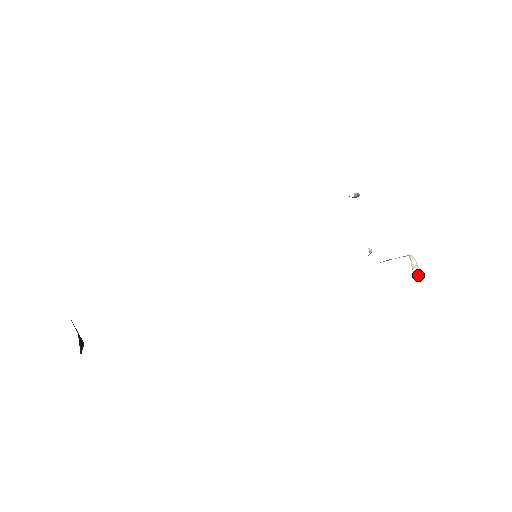
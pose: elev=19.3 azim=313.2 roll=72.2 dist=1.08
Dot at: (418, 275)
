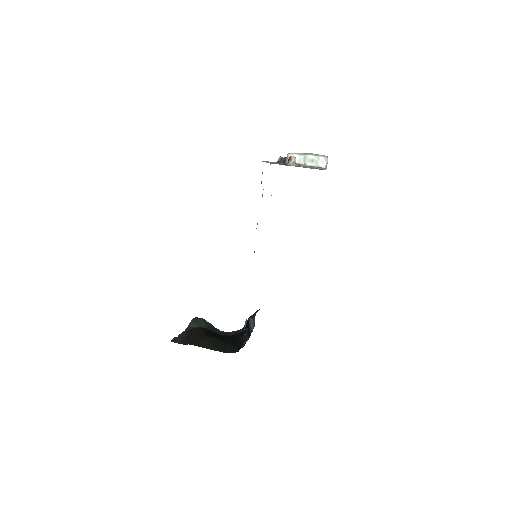
Dot at: occluded
